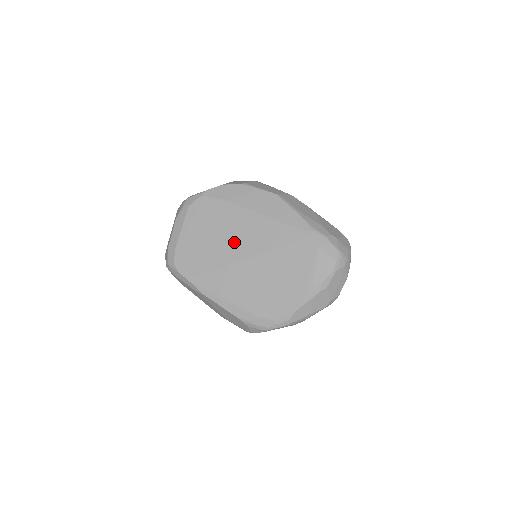
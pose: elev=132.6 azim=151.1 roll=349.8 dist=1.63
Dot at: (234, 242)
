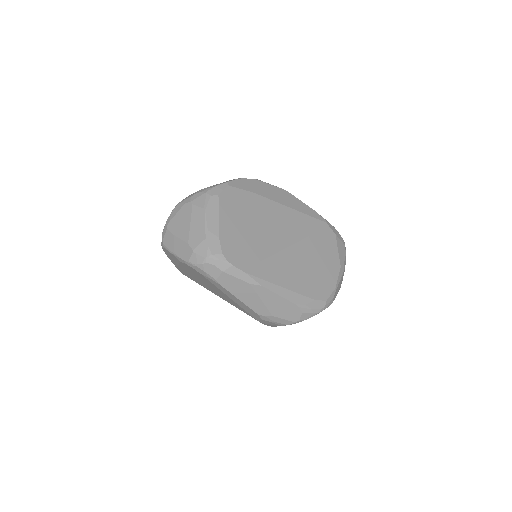
Dot at: (274, 231)
